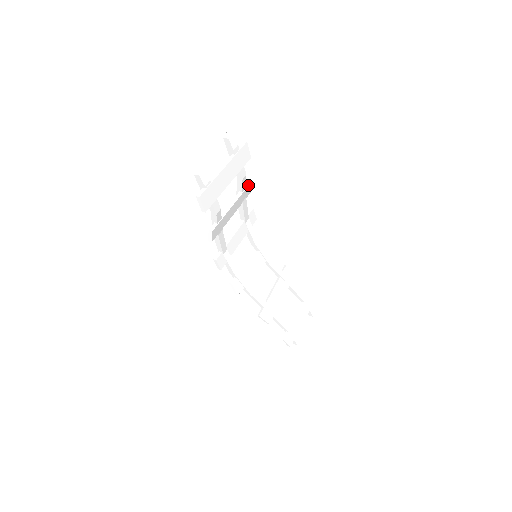
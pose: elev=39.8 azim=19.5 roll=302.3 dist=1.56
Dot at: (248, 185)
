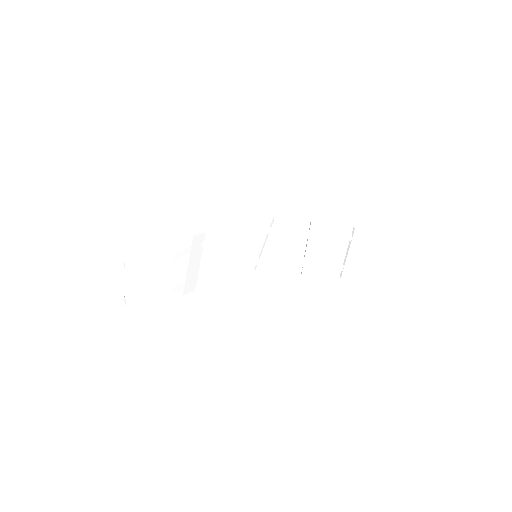
Dot at: (191, 243)
